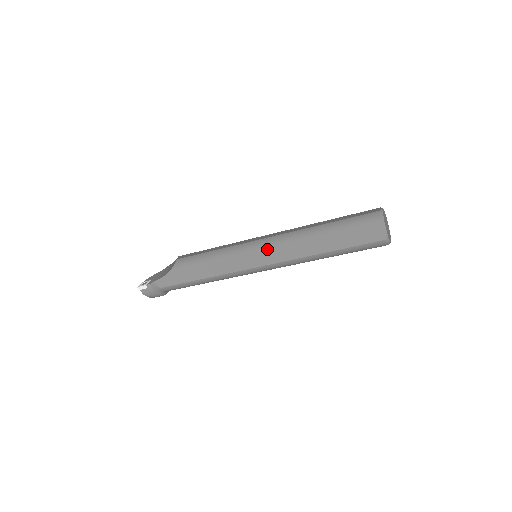
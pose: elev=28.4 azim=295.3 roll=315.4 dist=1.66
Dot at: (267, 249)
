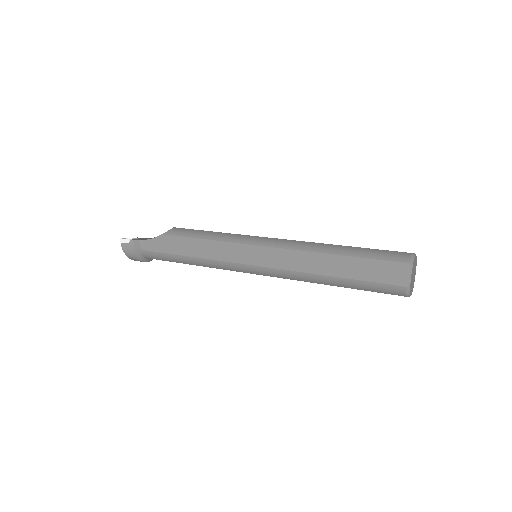
Dot at: (271, 249)
